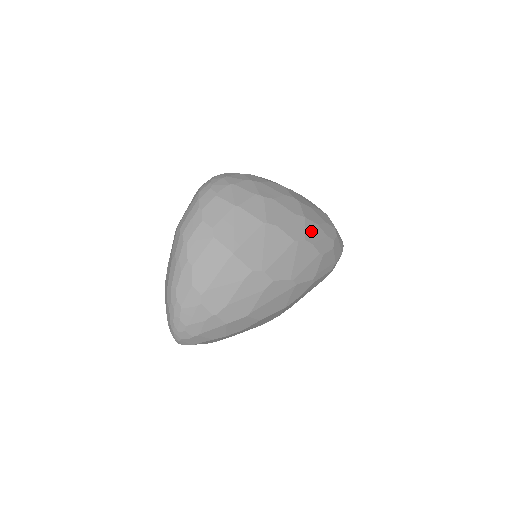
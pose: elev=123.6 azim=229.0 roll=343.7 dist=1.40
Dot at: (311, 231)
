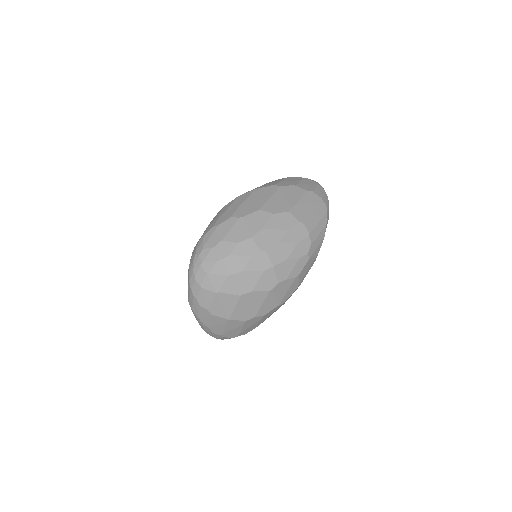
Dot at: (282, 271)
